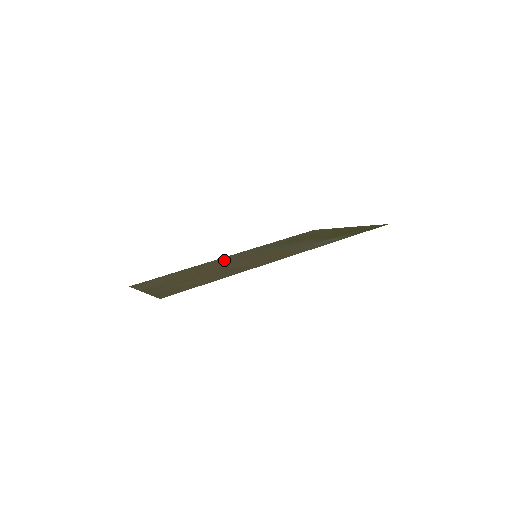
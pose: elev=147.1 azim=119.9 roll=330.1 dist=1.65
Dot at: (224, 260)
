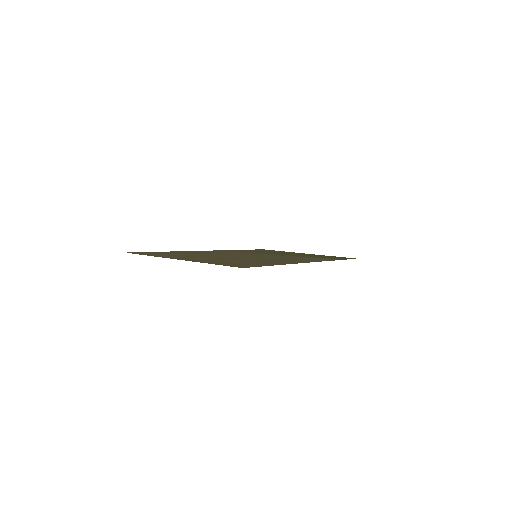
Dot at: occluded
